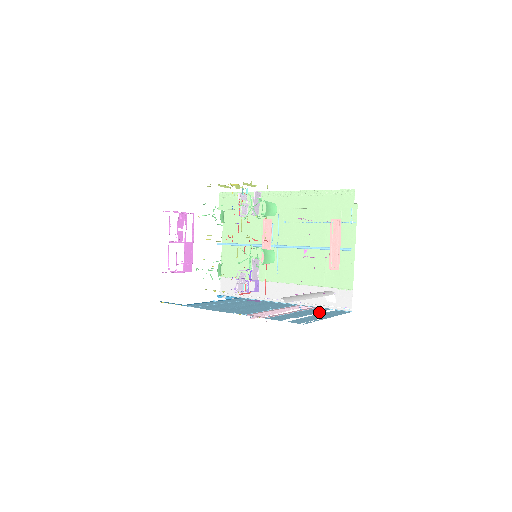
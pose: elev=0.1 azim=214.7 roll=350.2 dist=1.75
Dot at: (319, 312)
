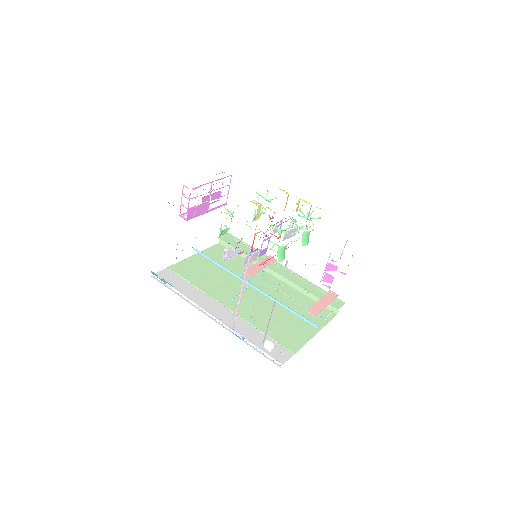
Dot at: occluded
